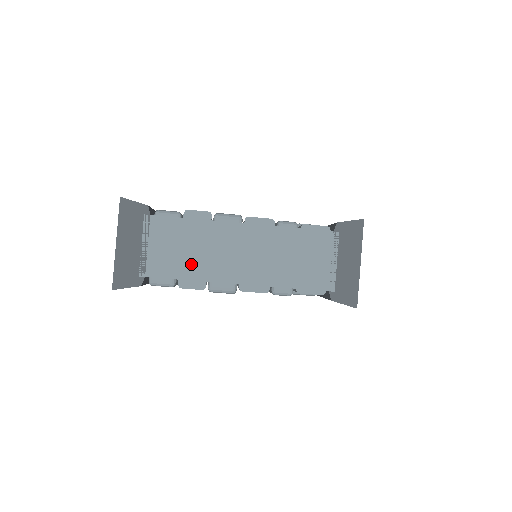
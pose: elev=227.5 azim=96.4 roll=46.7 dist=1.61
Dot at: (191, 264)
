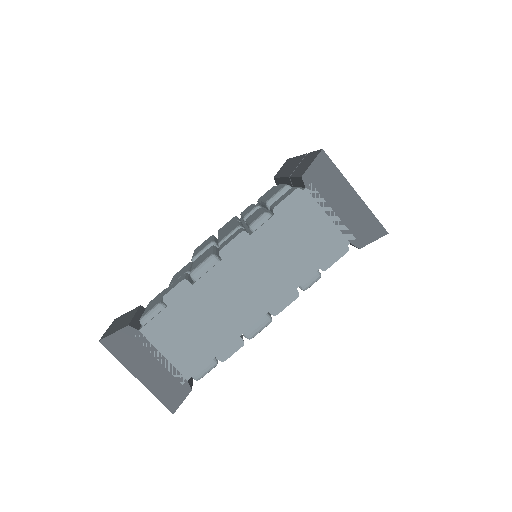
Dot at: (213, 335)
